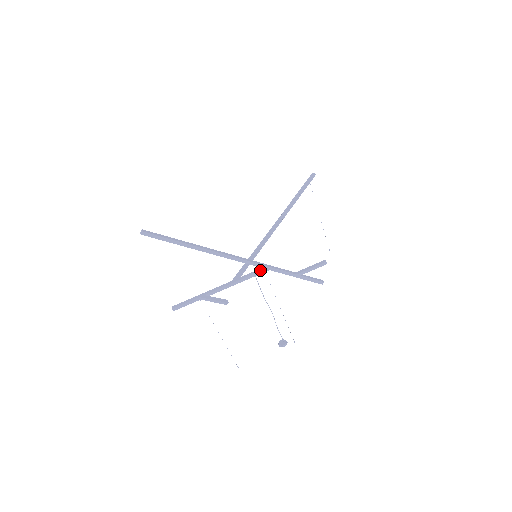
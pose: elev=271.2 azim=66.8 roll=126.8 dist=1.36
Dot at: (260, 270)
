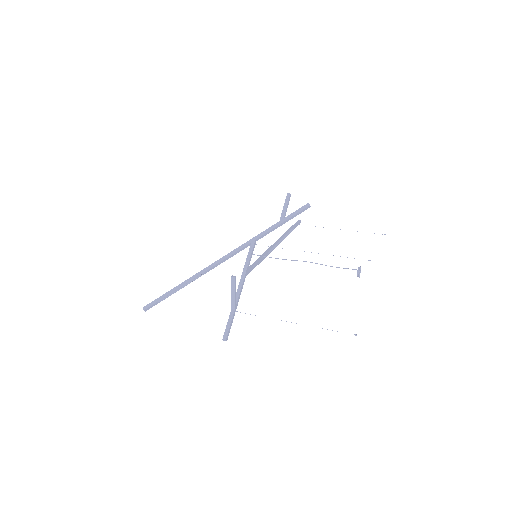
Dot at: (250, 247)
